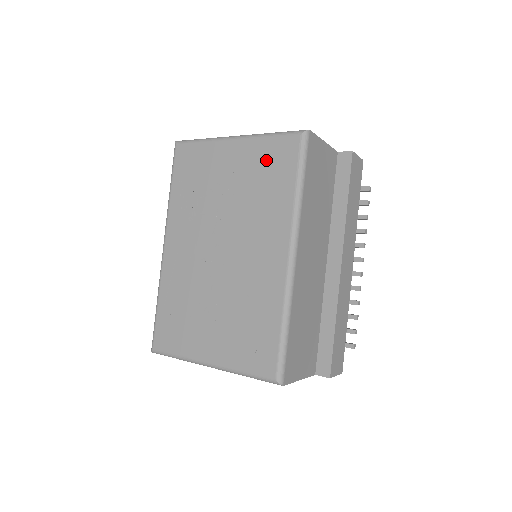
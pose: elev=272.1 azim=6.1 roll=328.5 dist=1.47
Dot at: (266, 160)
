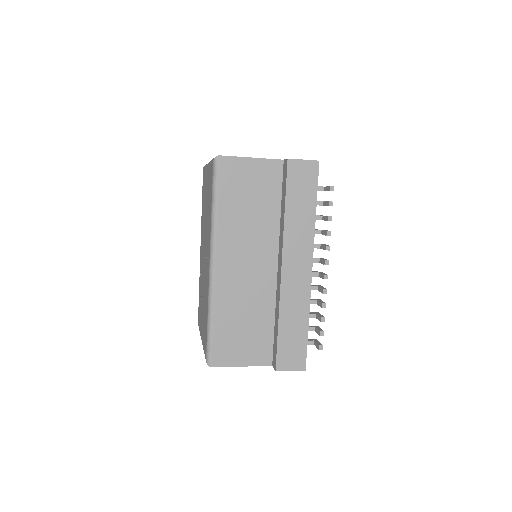
Dot at: (209, 183)
